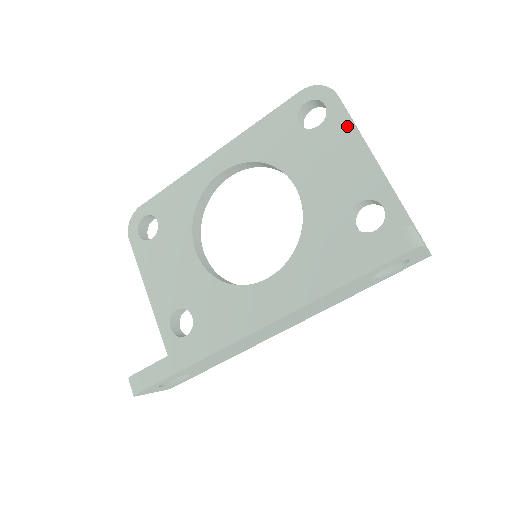
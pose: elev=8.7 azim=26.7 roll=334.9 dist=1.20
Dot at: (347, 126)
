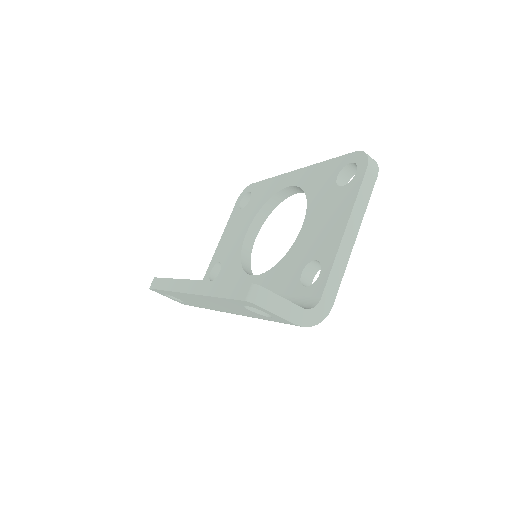
Dot at: (352, 197)
